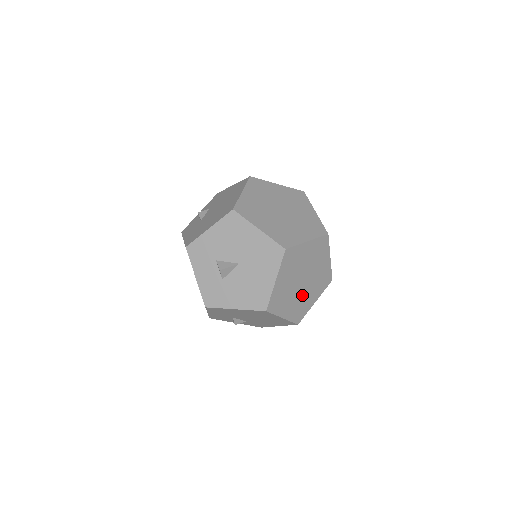
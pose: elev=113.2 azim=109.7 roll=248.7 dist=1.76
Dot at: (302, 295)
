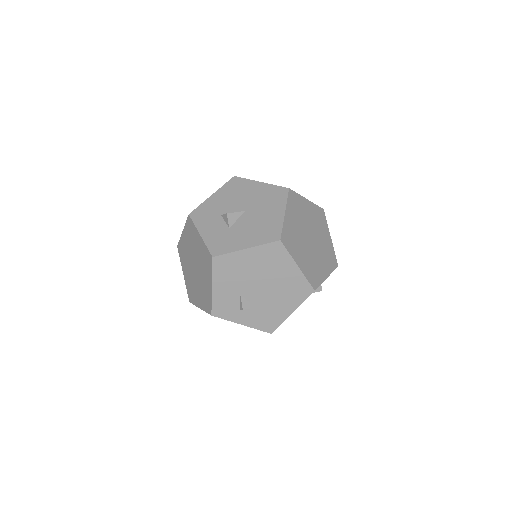
Dot at: (312, 256)
